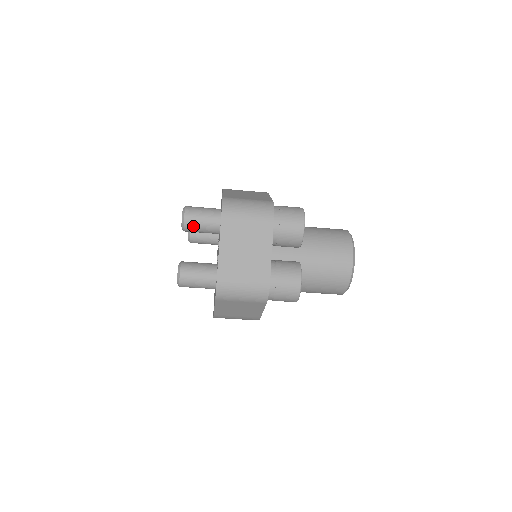
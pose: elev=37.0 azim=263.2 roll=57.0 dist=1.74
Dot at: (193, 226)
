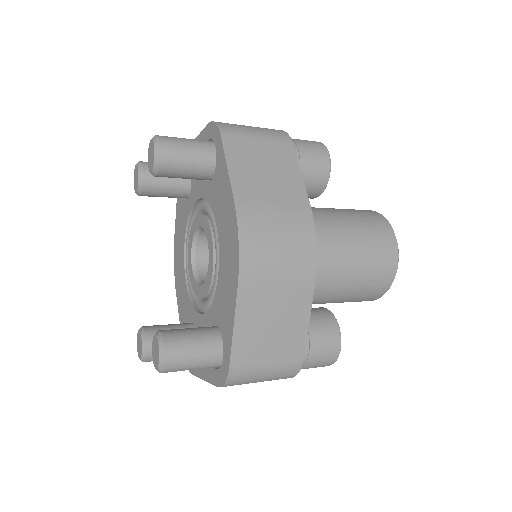
Dot at: occluded
